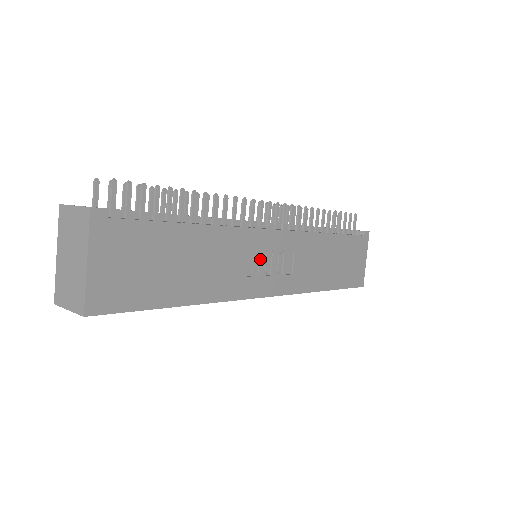
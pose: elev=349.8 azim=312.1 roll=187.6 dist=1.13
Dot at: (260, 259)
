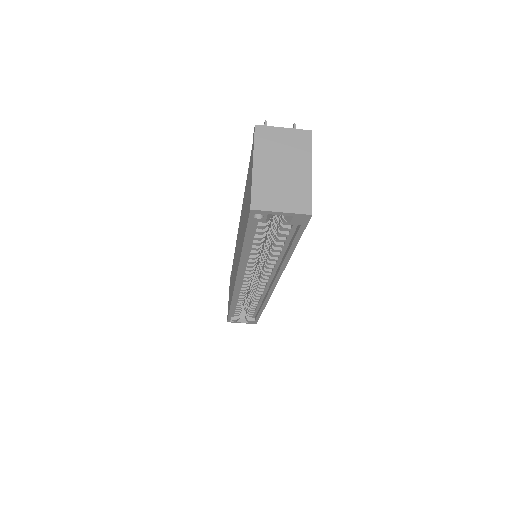
Dot at: occluded
